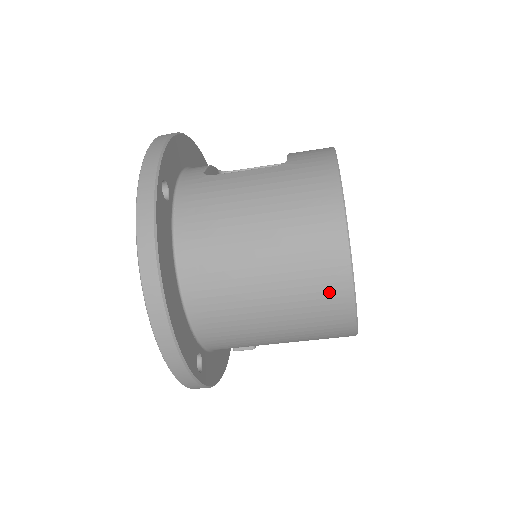
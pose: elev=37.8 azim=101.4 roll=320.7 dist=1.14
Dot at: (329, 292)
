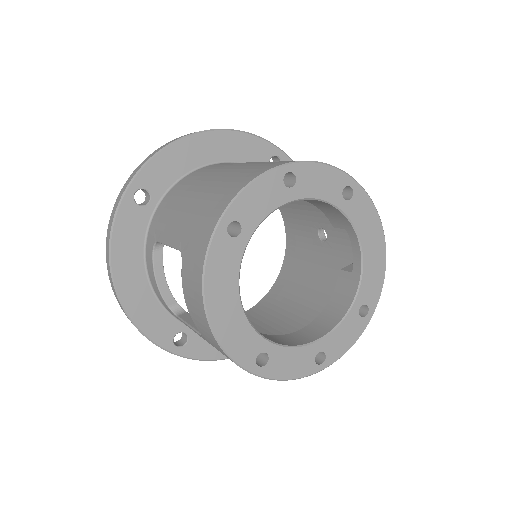
Dot at: occluded
